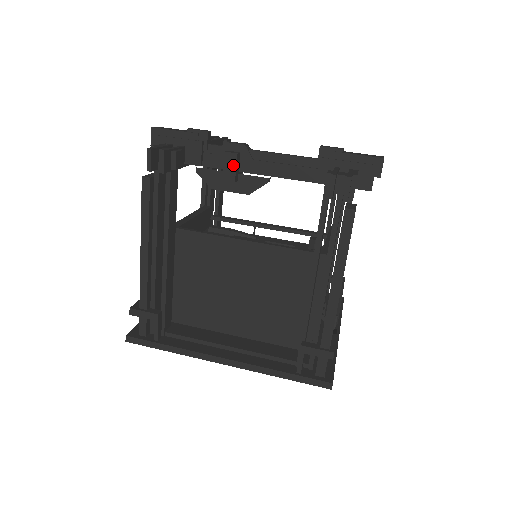
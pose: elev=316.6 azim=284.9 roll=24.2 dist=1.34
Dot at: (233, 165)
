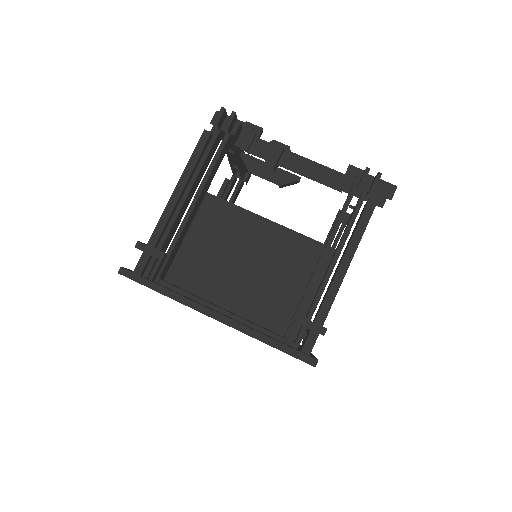
Dot at: (277, 155)
